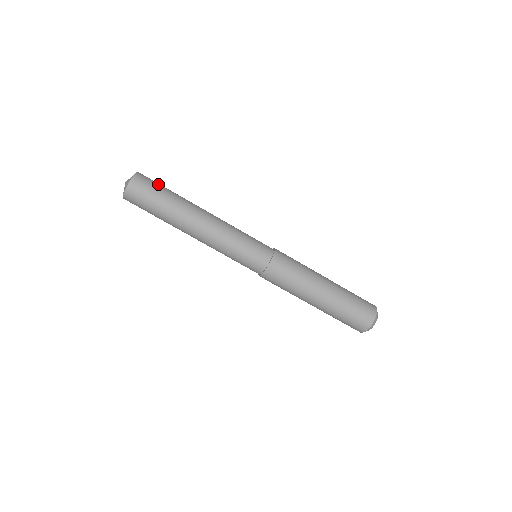
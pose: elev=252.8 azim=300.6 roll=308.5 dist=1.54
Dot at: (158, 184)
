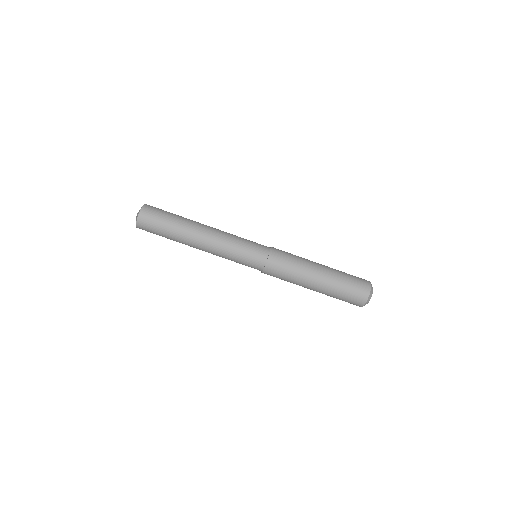
Dot at: (159, 218)
